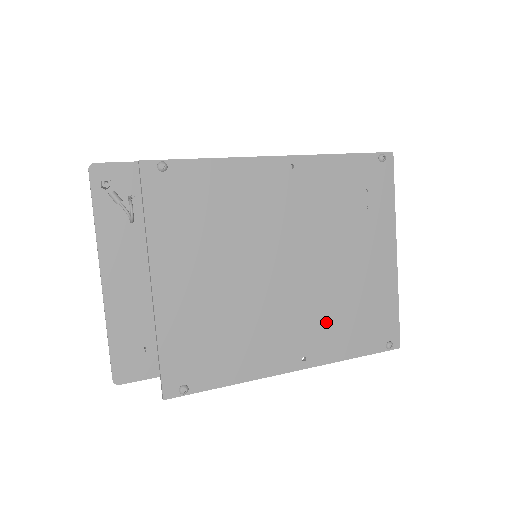
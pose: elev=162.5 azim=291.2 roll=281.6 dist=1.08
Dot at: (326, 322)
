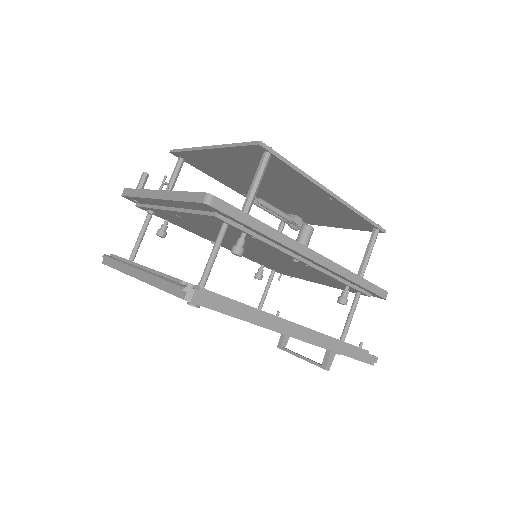
Dot at: occluded
